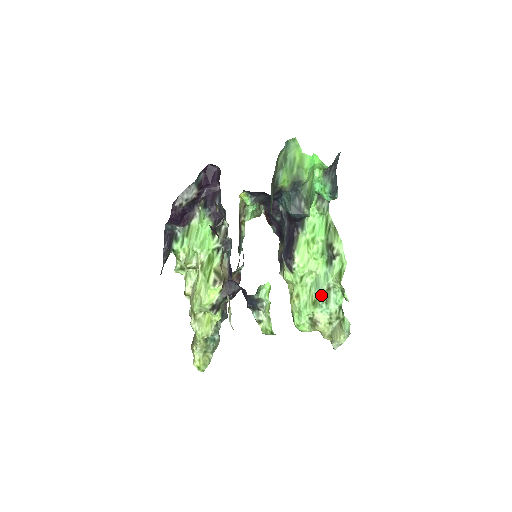
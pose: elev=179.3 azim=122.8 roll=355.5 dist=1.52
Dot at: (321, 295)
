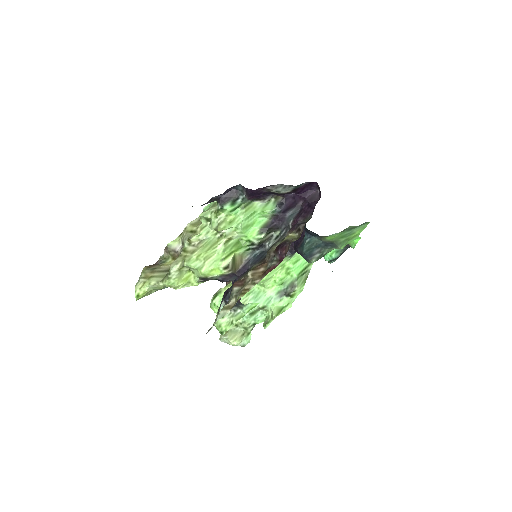
Dot at: occluded
